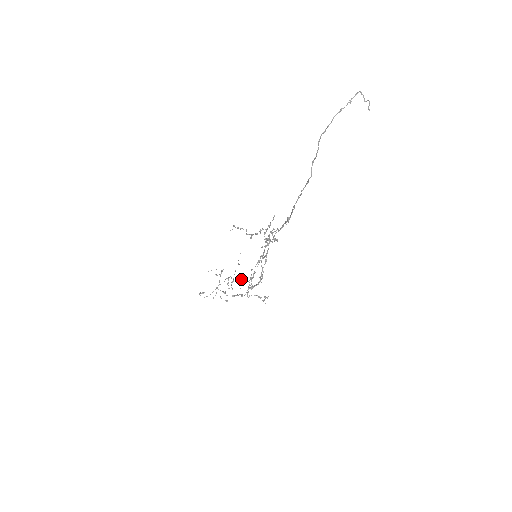
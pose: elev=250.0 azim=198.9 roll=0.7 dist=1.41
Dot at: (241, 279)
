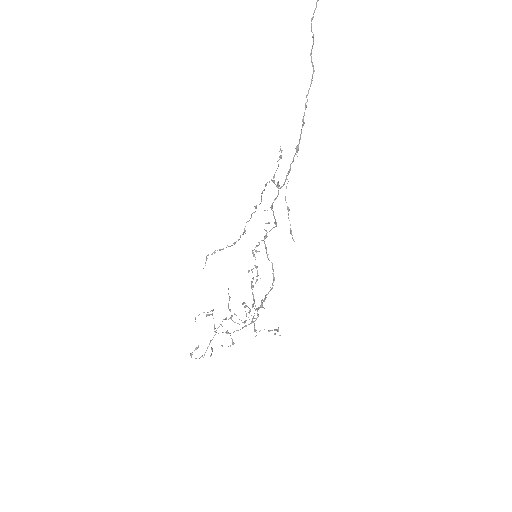
Dot at: (243, 304)
